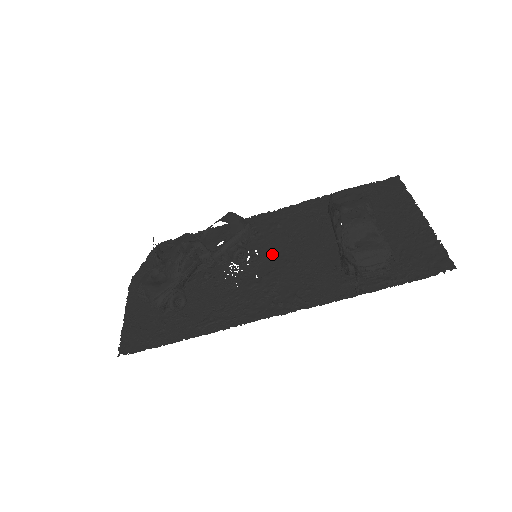
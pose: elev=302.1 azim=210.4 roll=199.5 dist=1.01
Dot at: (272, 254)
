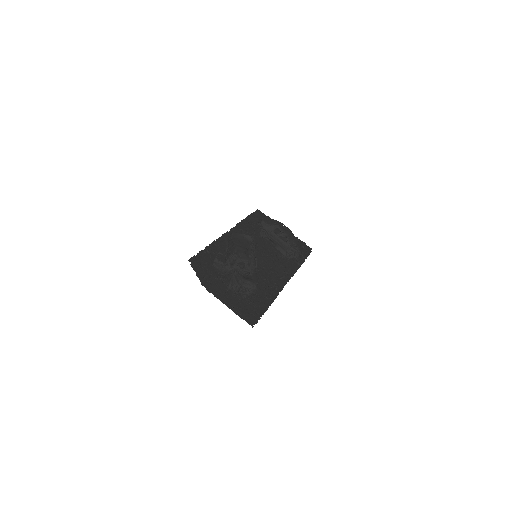
Dot at: occluded
